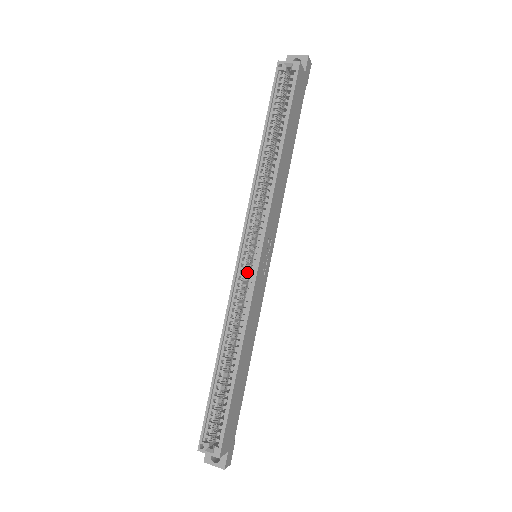
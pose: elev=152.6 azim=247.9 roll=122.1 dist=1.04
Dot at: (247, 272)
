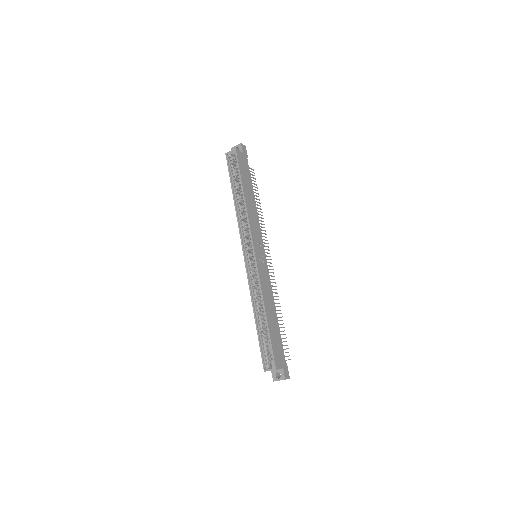
Dot at: (253, 265)
